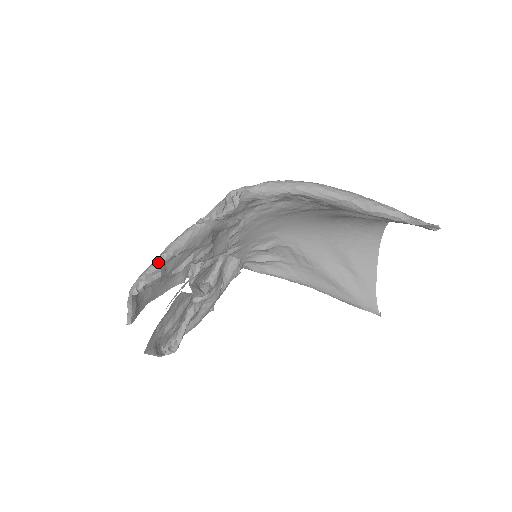
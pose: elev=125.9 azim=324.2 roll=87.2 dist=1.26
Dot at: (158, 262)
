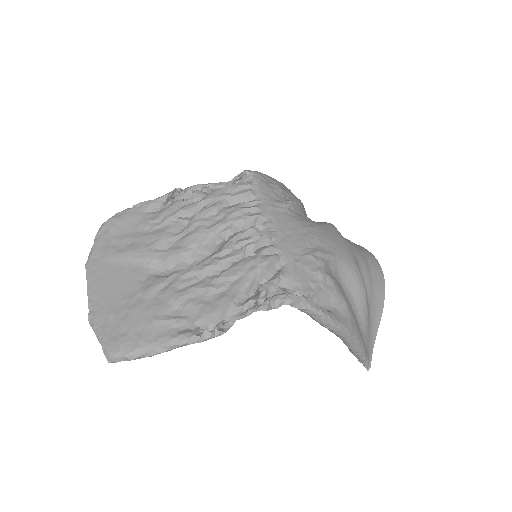
Dot at: (151, 356)
